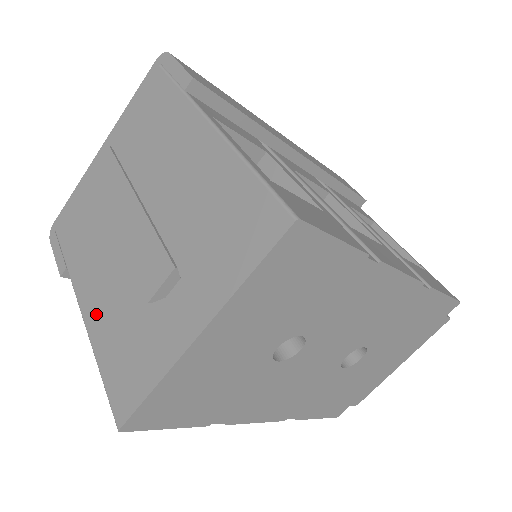
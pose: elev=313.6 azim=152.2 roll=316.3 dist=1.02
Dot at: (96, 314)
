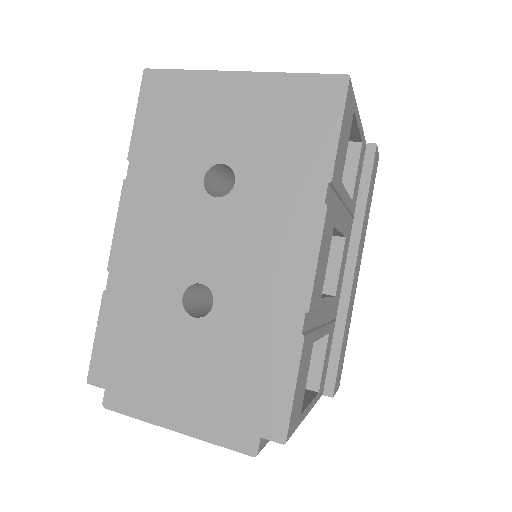
Dot at: occluded
